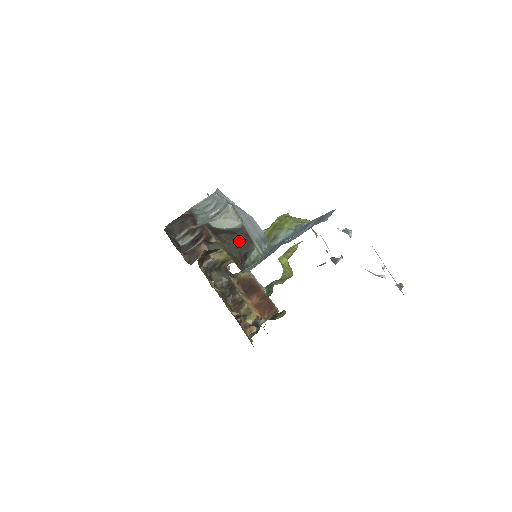
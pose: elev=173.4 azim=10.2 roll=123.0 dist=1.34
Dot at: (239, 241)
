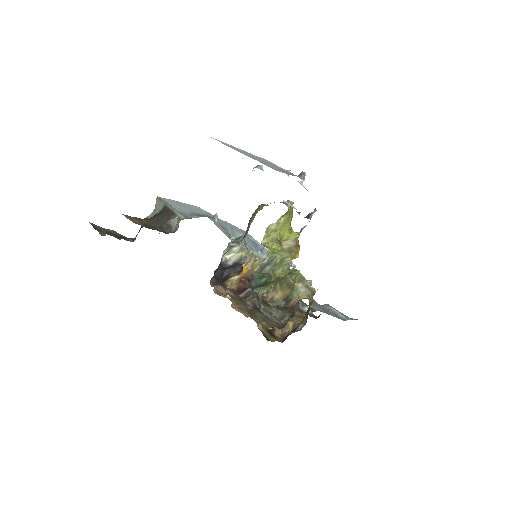
Dot at: (160, 216)
